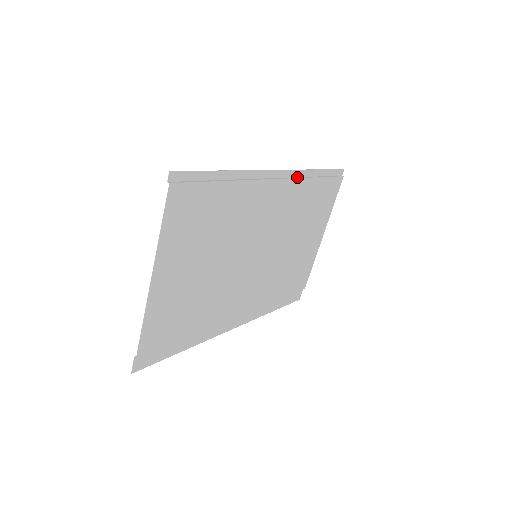
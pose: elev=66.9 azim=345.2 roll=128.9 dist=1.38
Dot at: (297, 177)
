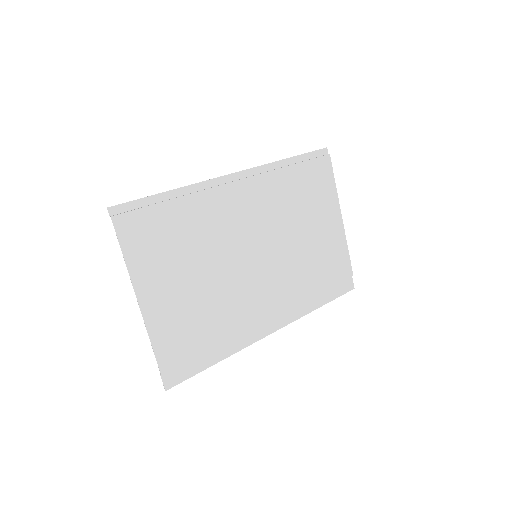
Dot at: (263, 172)
